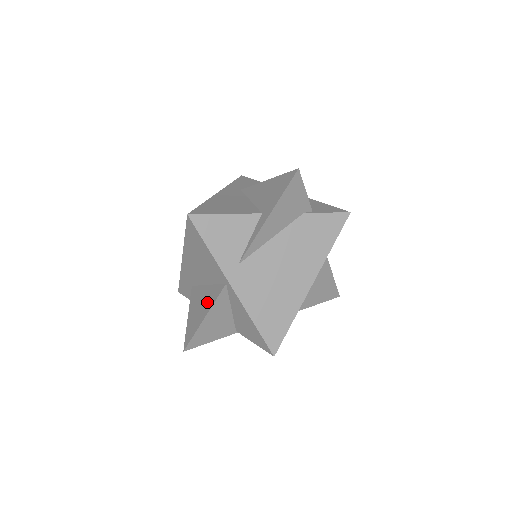
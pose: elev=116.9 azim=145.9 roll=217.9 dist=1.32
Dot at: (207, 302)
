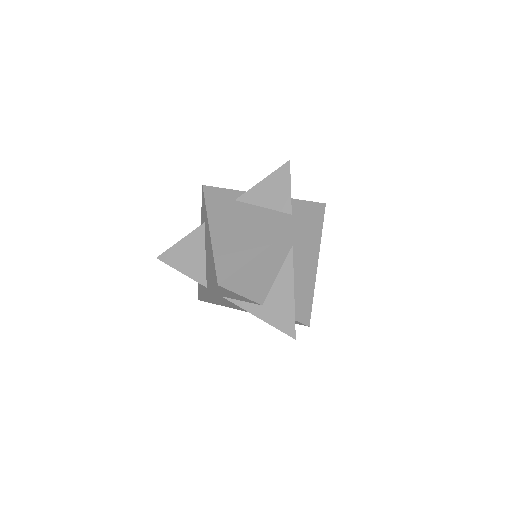
Dot at: (192, 267)
